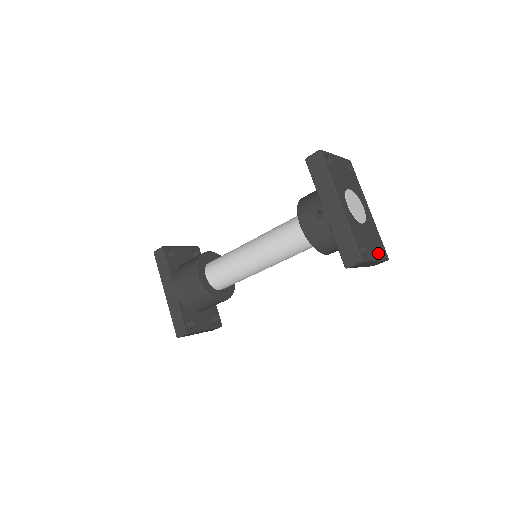
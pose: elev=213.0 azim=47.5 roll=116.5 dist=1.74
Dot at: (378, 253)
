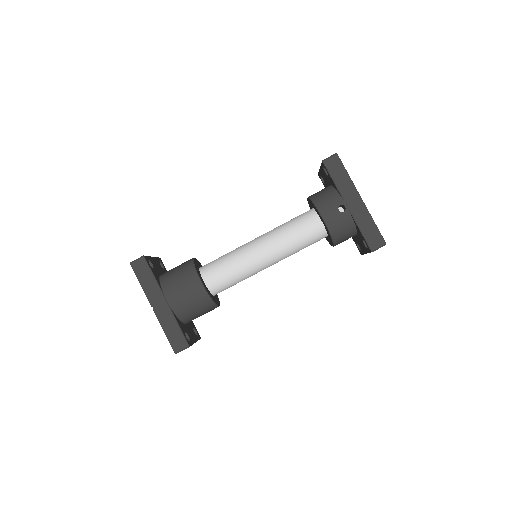
Dot at: occluded
